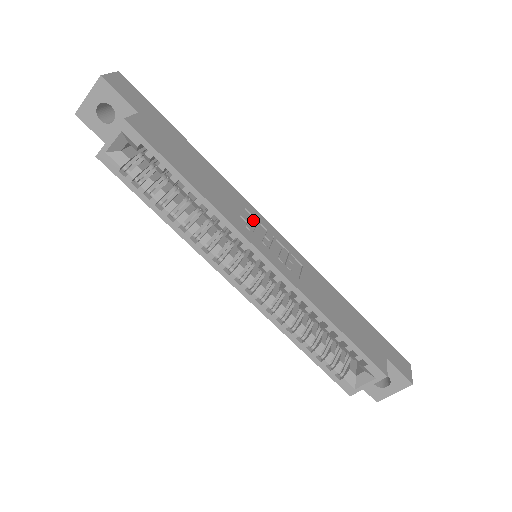
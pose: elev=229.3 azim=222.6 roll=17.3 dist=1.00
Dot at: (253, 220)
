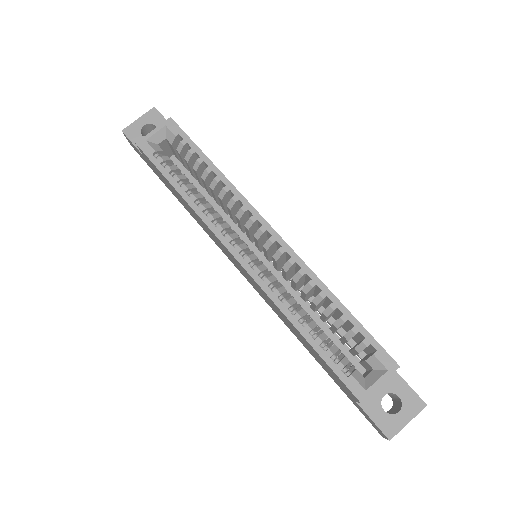
Dot at: occluded
